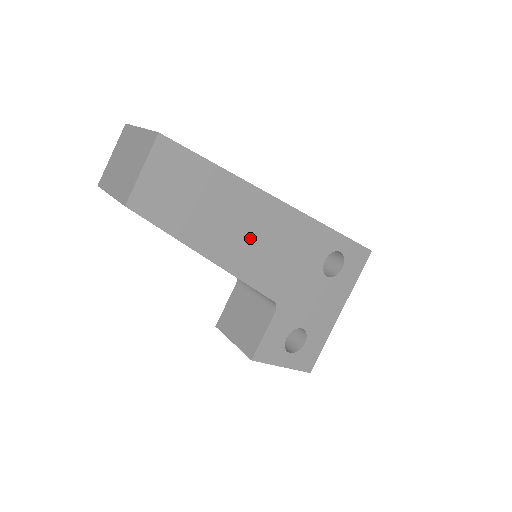
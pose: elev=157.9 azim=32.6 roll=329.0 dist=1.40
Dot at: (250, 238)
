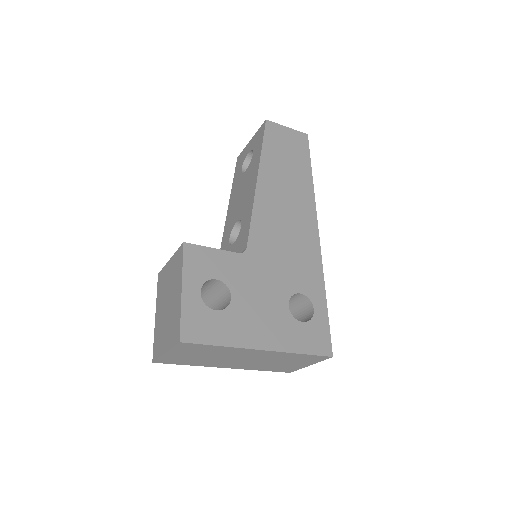
Dot at: (284, 206)
